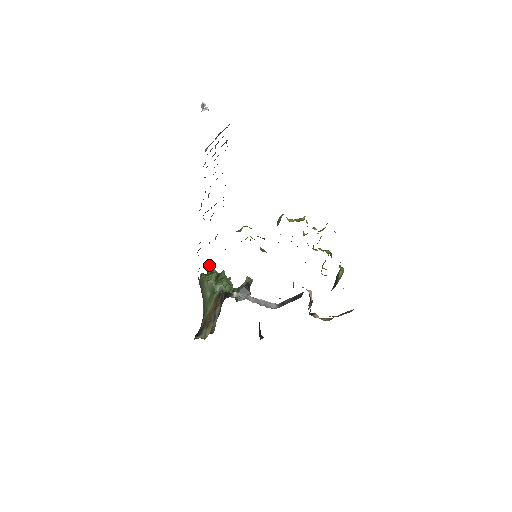
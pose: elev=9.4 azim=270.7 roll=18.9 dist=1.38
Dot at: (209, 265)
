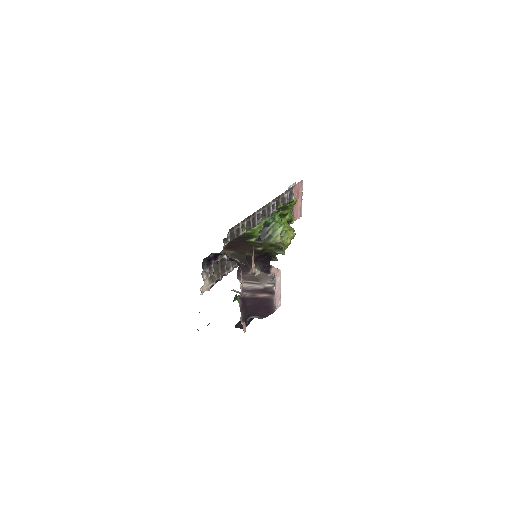
Dot at: occluded
